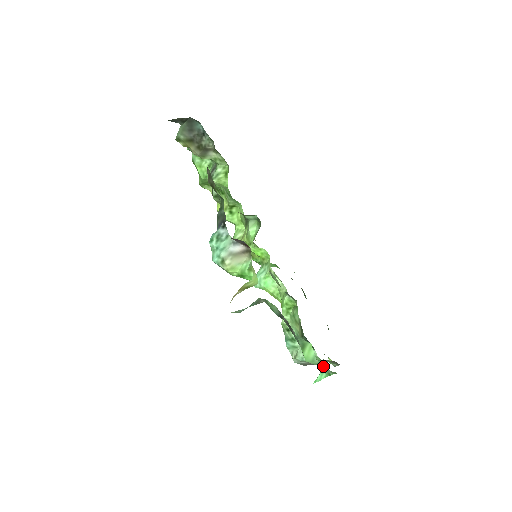
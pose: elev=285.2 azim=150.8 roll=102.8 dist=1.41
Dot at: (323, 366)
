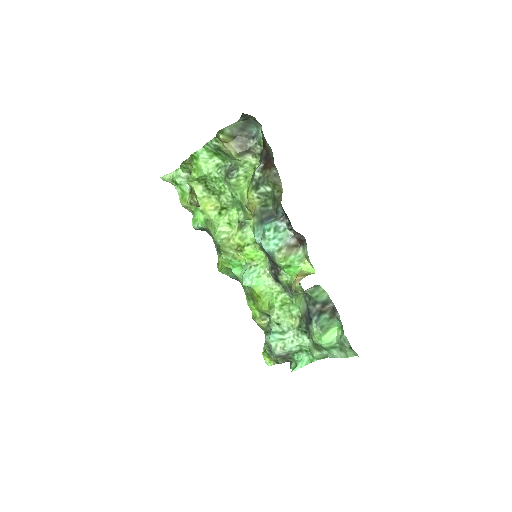
Dot at: (331, 349)
